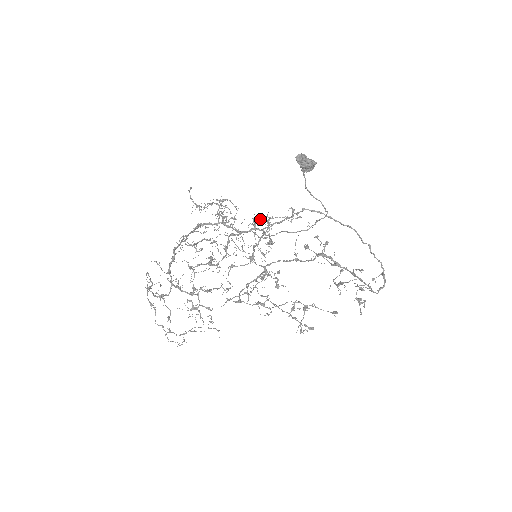
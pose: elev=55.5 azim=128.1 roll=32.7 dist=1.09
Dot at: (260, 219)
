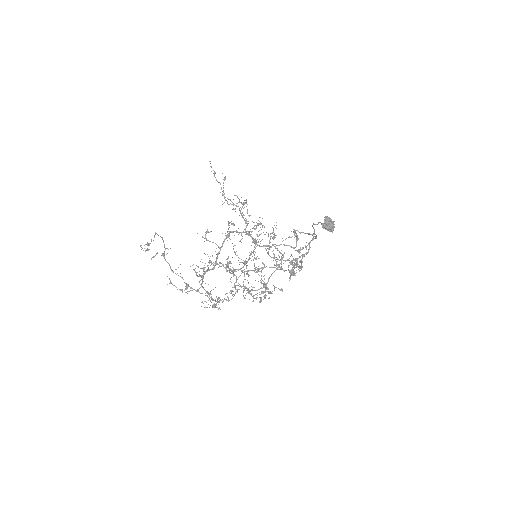
Dot at: (273, 238)
